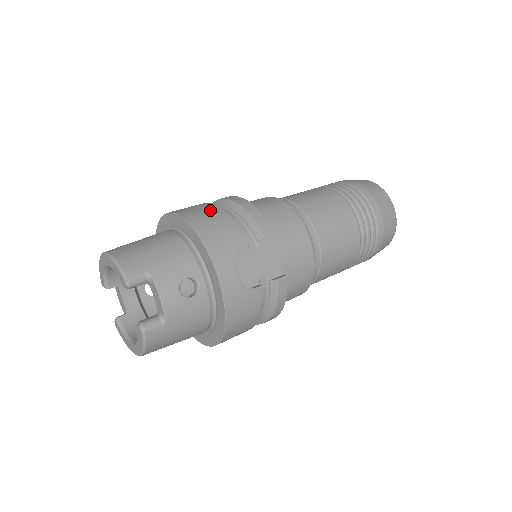
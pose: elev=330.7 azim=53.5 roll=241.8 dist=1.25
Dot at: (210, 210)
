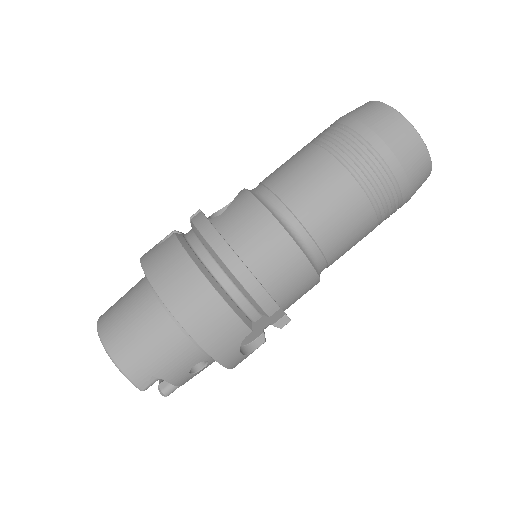
Dot at: (206, 300)
